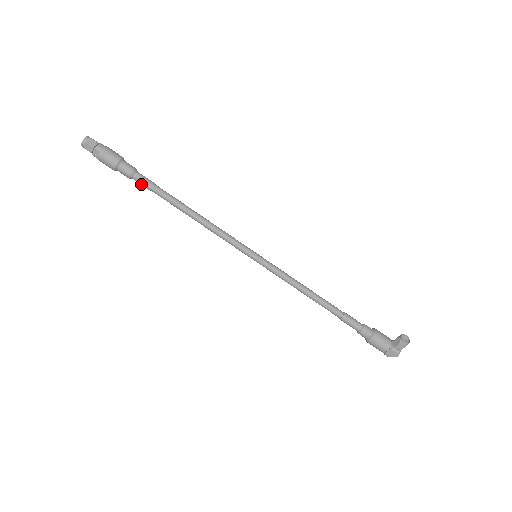
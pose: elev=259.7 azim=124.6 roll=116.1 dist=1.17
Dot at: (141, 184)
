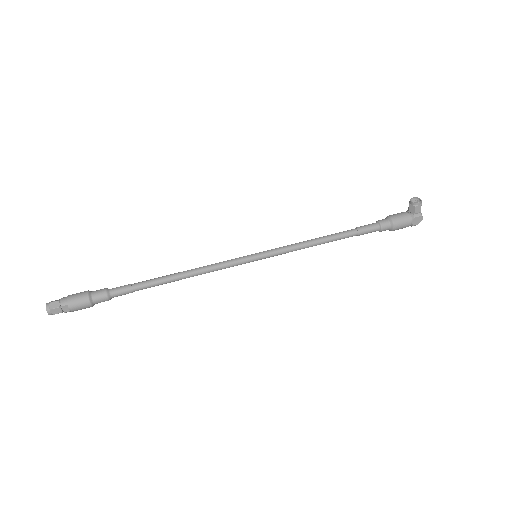
Dot at: occluded
